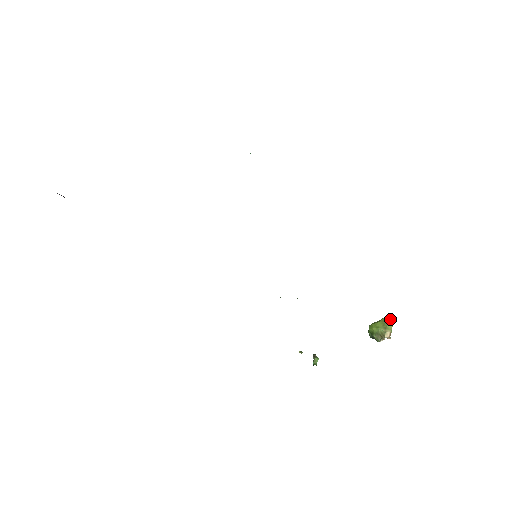
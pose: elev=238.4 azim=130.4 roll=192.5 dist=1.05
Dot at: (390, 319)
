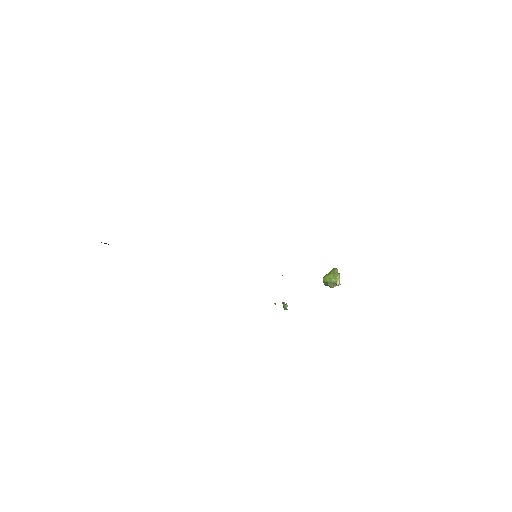
Dot at: (337, 271)
